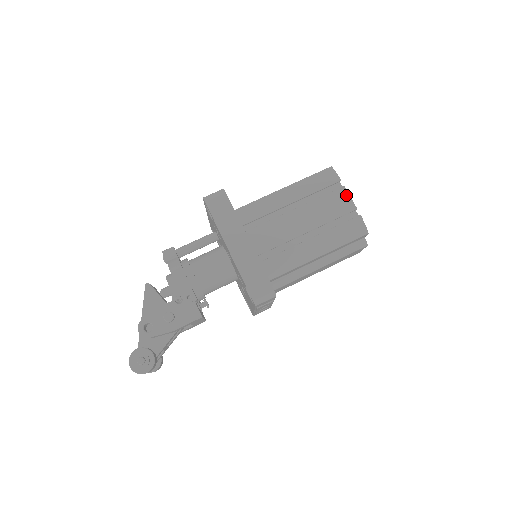
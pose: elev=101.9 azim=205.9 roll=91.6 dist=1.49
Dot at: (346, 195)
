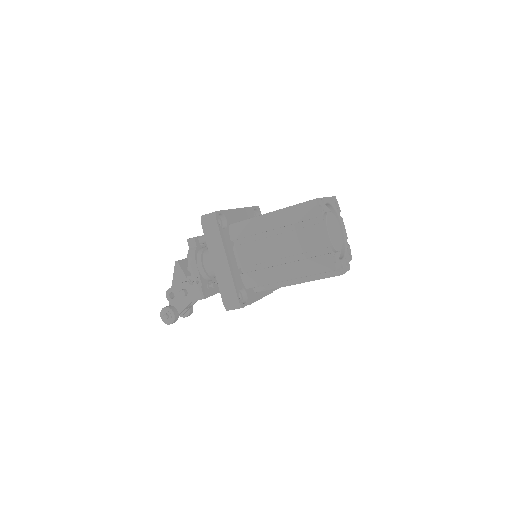
Dot at: (320, 232)
